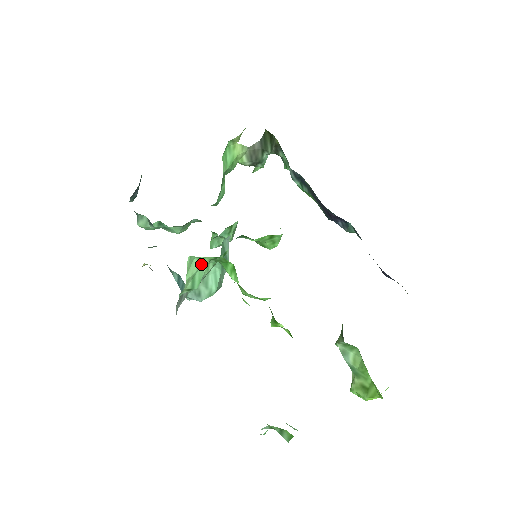
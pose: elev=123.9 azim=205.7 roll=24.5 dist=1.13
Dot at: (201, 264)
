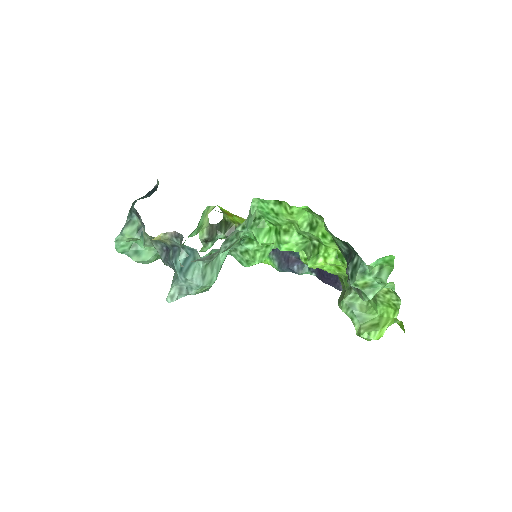
Dot at: (253, 214)
